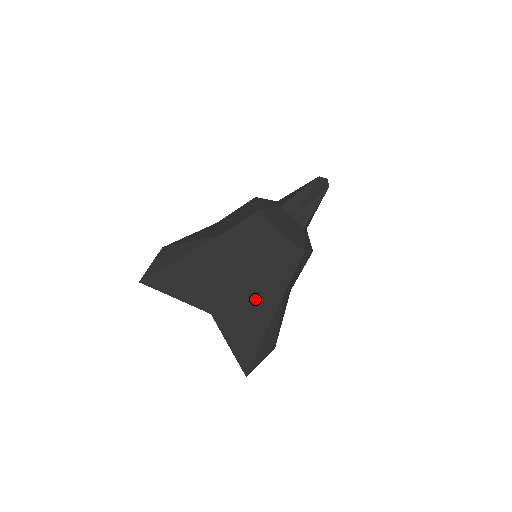
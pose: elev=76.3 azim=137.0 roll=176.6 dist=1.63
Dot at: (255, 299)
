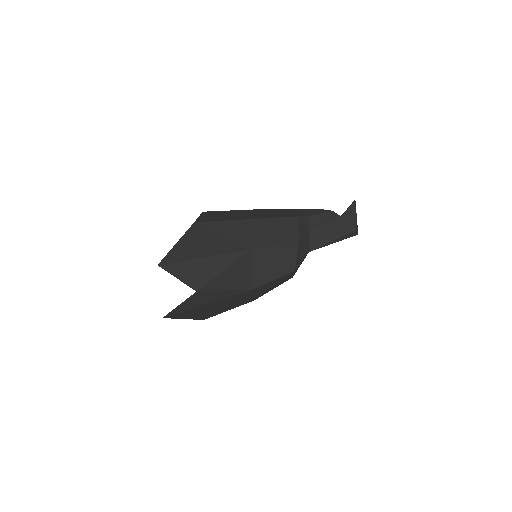
Dot at: occluded
